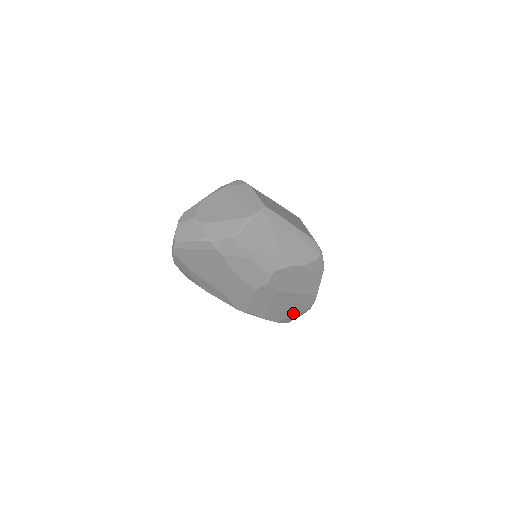
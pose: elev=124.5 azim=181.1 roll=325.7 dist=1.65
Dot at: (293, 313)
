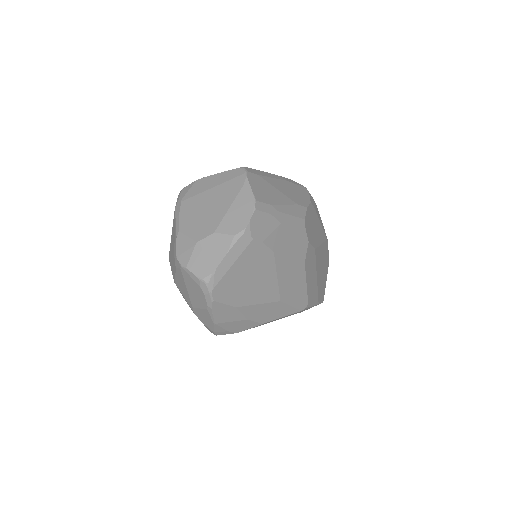
Dot at: (325, 279)
